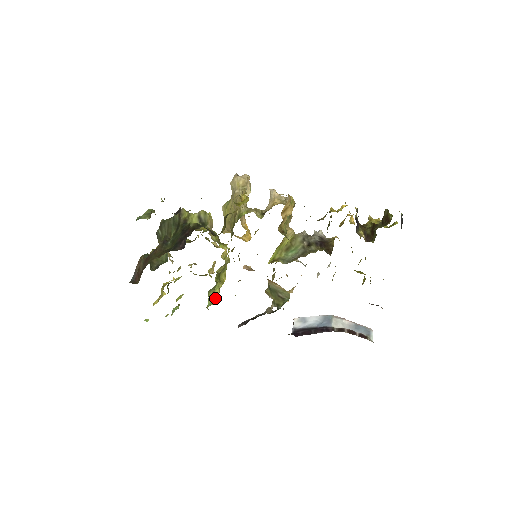
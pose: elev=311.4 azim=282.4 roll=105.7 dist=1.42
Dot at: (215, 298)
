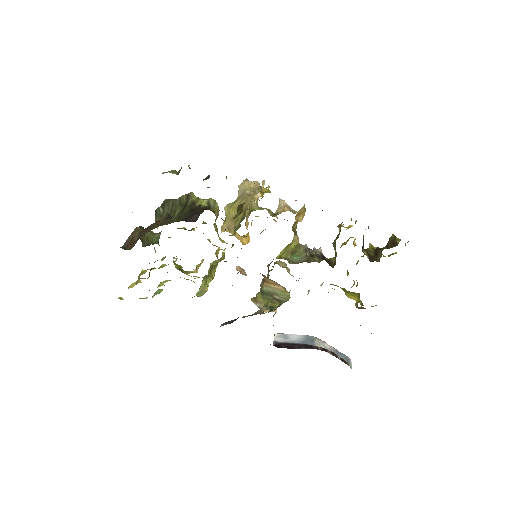
Dot at: (205, 289)
